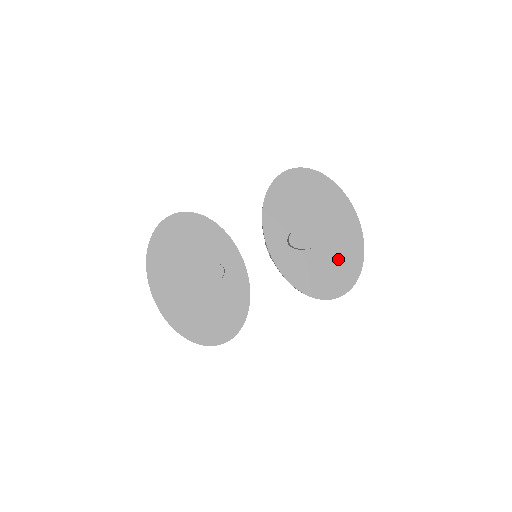
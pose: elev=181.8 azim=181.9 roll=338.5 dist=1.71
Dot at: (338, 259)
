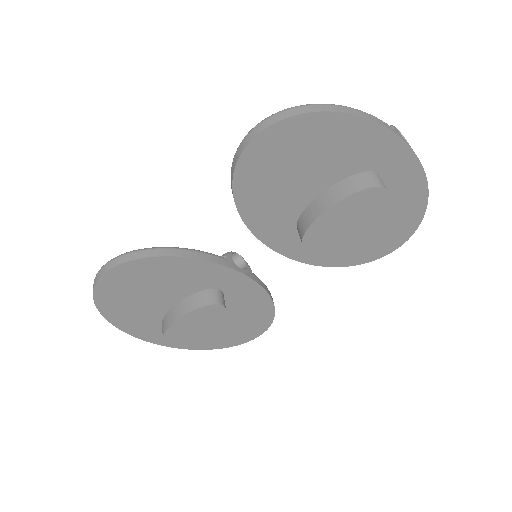
Dot at: (385, 216)
